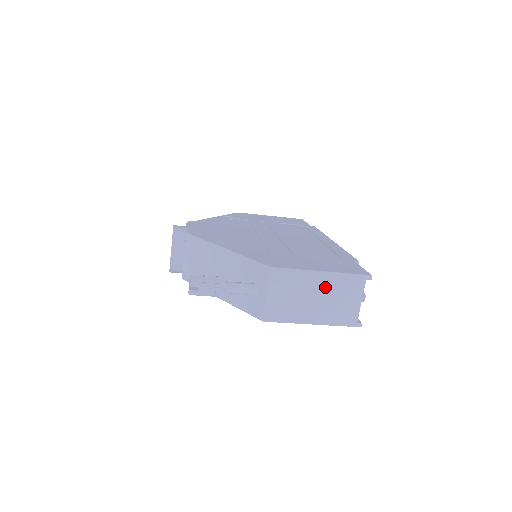
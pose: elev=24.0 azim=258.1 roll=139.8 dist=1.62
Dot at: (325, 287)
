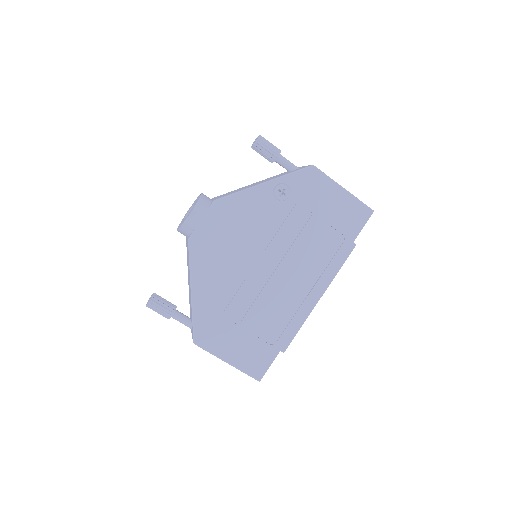
Dot at: occluded
